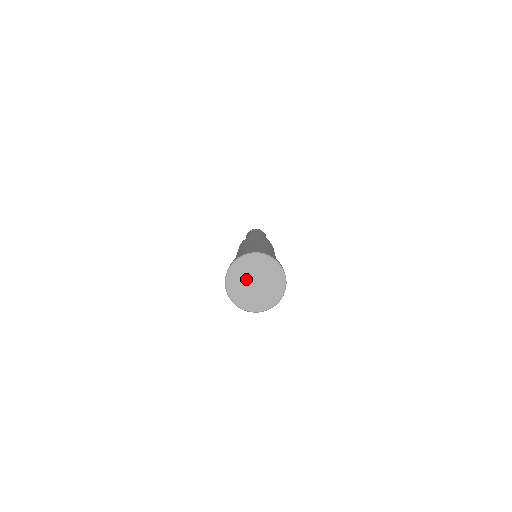
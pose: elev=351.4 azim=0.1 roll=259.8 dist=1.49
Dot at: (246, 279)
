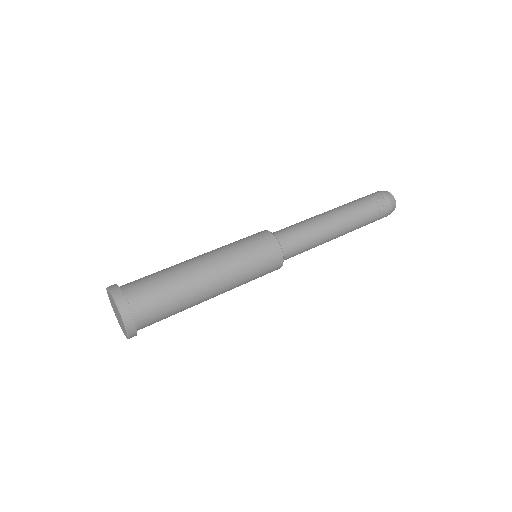
Dot at: (113, 305)
